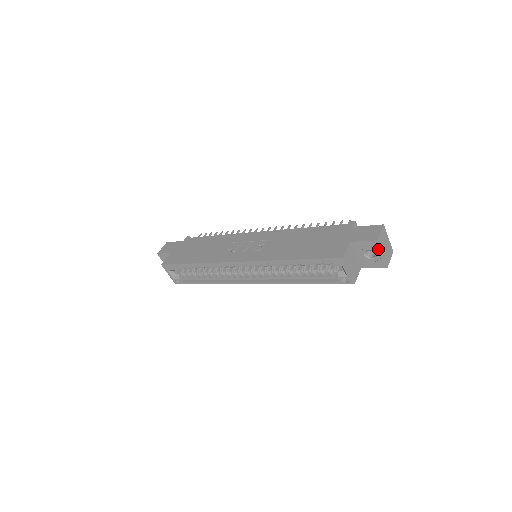
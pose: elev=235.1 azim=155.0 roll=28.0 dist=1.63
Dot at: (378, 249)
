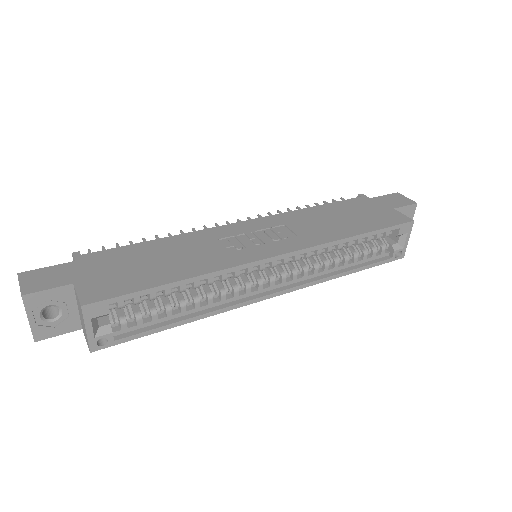
Dot at: (412, 215)
